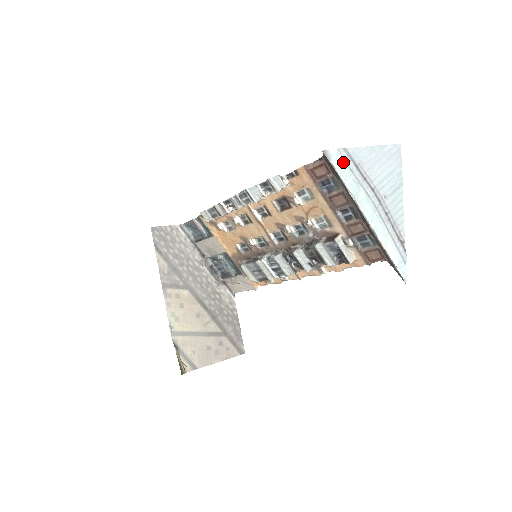
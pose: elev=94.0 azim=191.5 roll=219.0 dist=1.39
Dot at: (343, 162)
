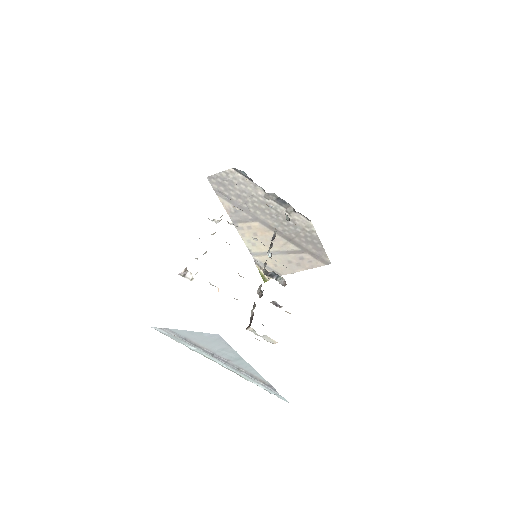
Dot at: (170, 335)
